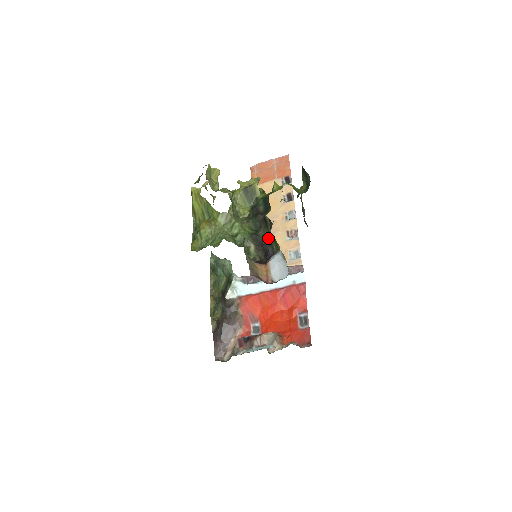
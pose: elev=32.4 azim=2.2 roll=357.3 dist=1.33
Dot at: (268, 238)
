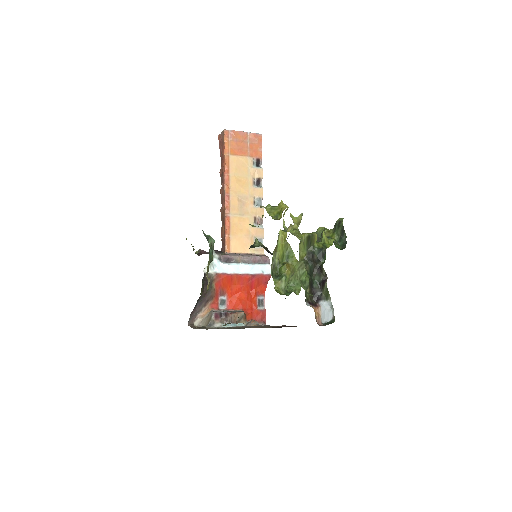
Dot at: (318, 284)
